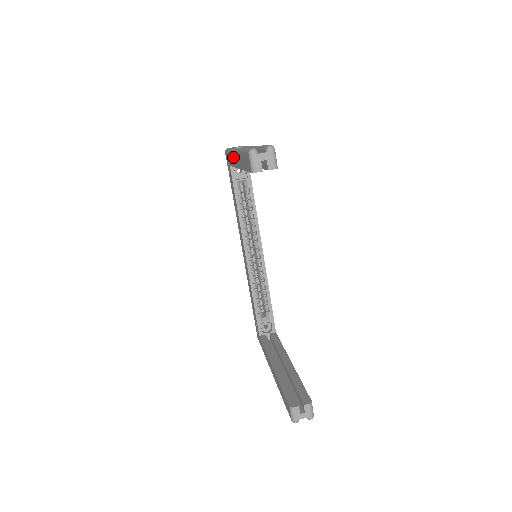
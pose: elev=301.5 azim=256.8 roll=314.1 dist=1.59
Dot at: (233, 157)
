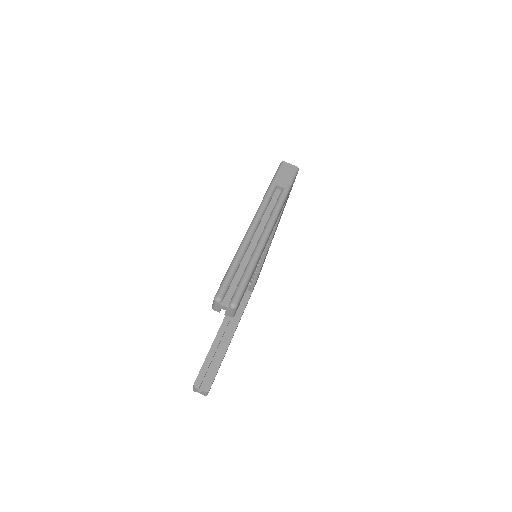
Dot at: occluded
